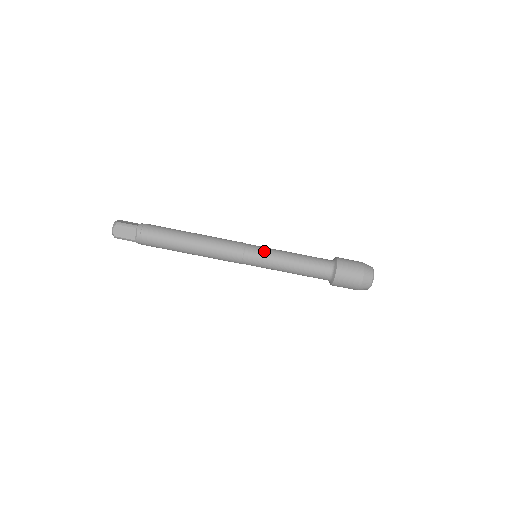
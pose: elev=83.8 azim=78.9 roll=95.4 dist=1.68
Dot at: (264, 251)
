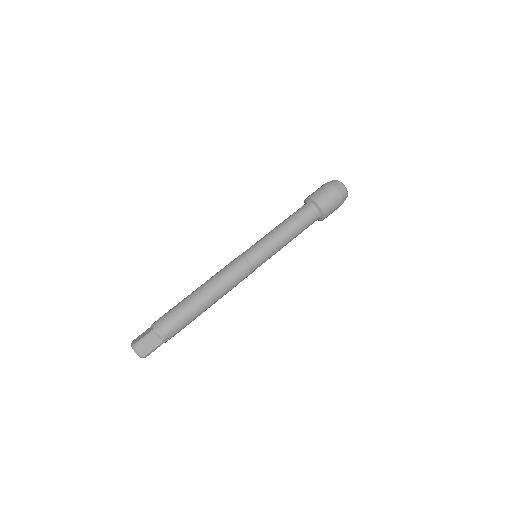
Dot at: (259, 246)
